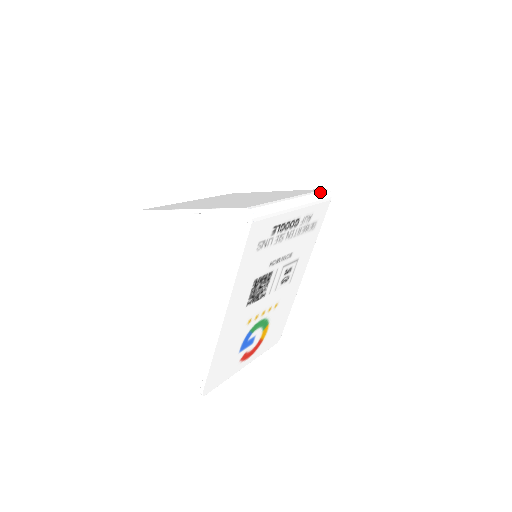
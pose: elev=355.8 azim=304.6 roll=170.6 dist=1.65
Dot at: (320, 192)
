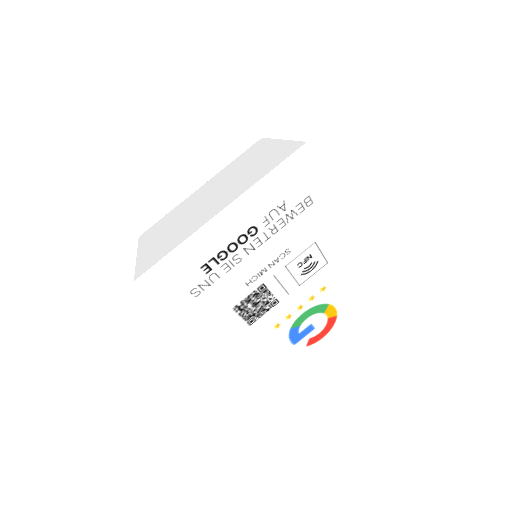
Dot at: (283, 164)
